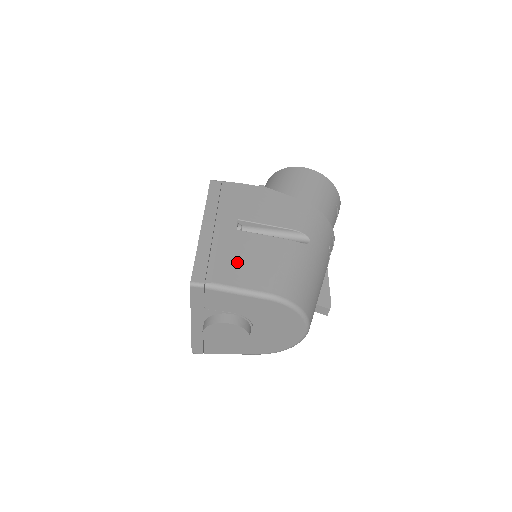
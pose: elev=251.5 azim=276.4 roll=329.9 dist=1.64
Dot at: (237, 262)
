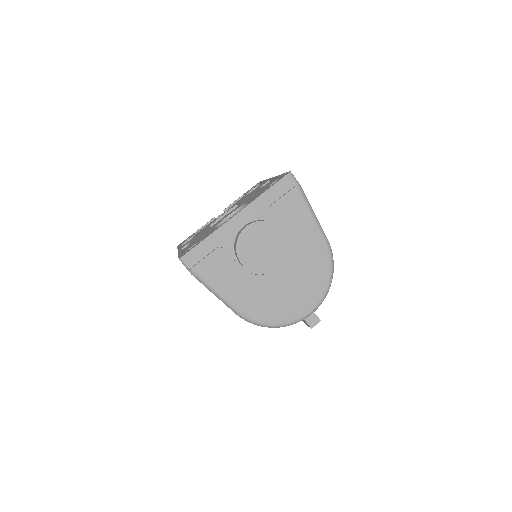
Dot at: occluded
